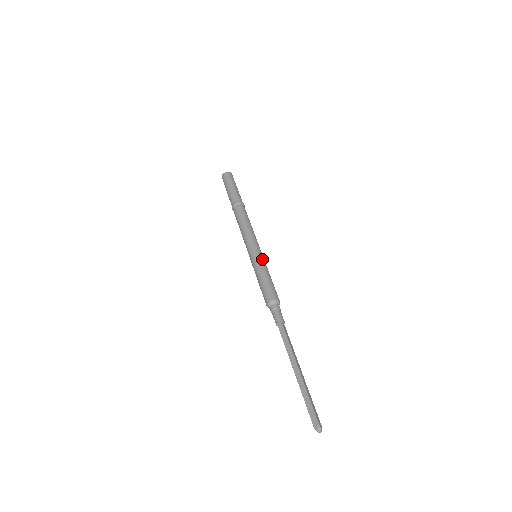
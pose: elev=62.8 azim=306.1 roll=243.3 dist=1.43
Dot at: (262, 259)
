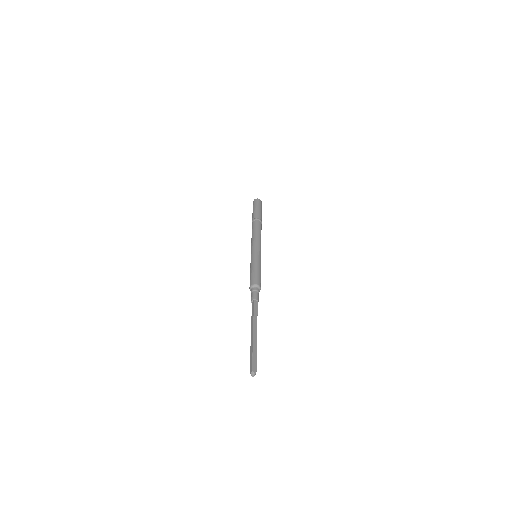
Dot at: (256, 257)
